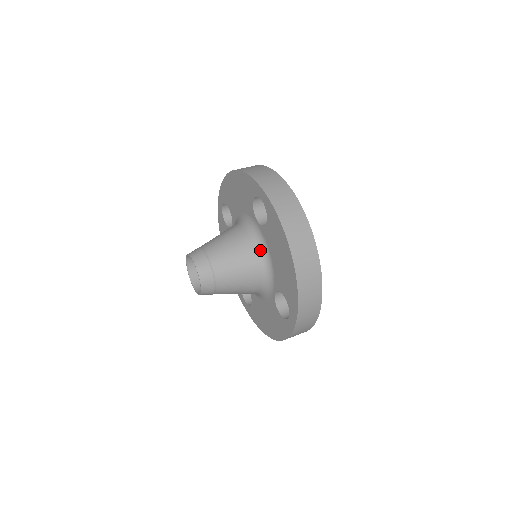
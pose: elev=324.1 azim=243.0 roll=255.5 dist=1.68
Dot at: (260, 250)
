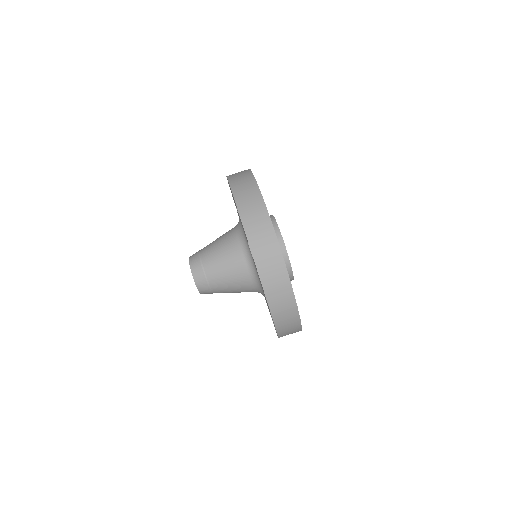
Dot at: (252, 274)
